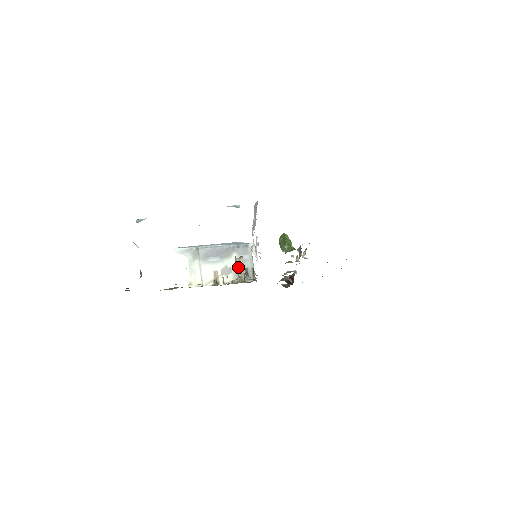
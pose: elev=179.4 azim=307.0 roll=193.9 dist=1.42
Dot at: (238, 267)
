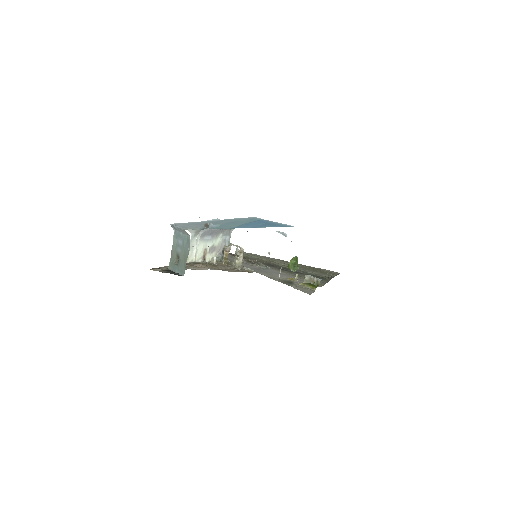
Dot at: (238, 260)
